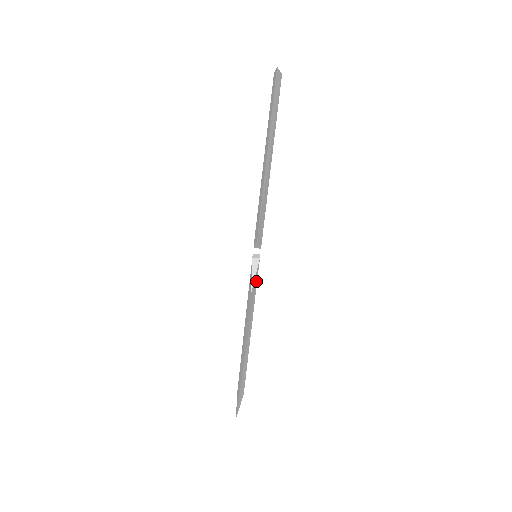
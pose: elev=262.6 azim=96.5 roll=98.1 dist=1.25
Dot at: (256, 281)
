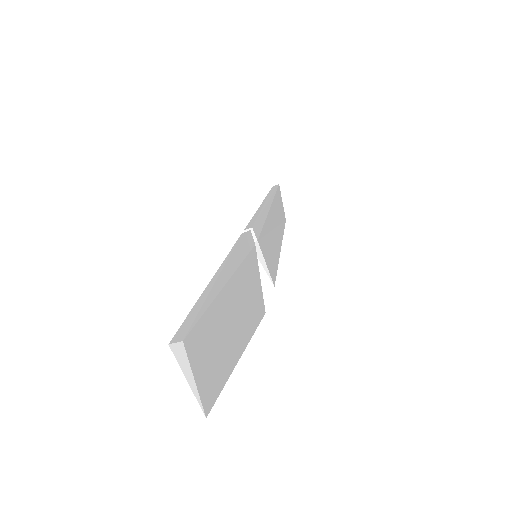
Dot at: (262, 237)
